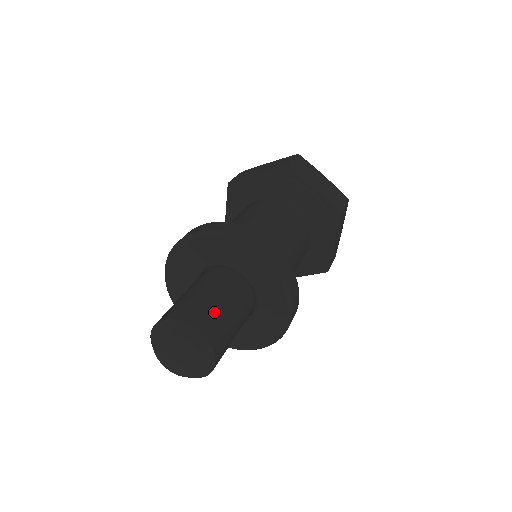
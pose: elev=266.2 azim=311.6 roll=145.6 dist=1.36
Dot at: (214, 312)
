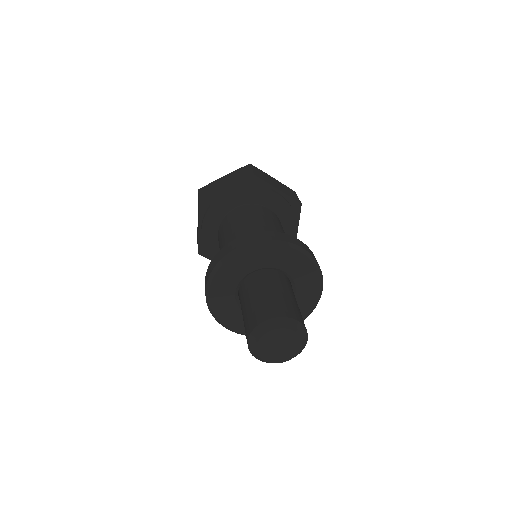
Dot at: occluded
